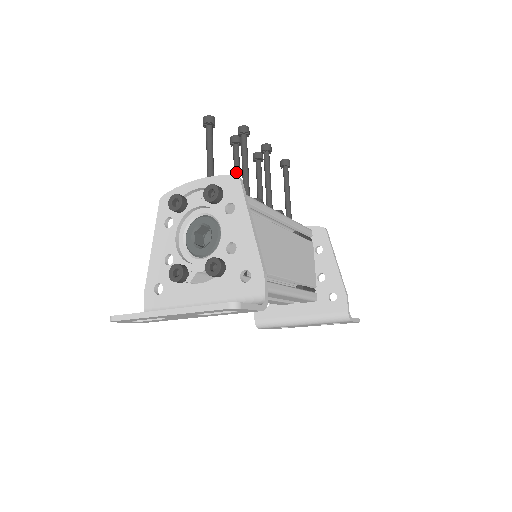
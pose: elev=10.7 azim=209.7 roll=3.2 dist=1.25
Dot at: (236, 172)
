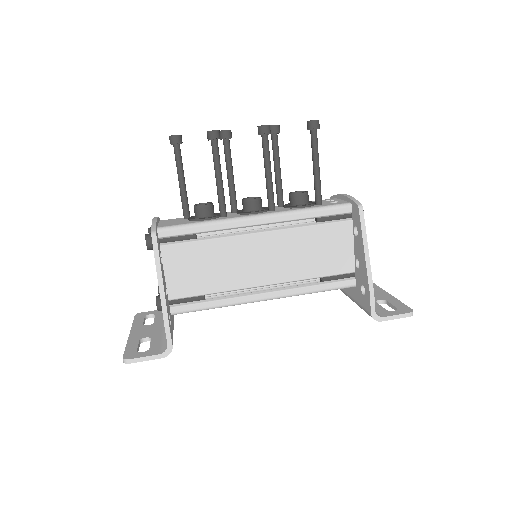
Dot at: (227, 172)
